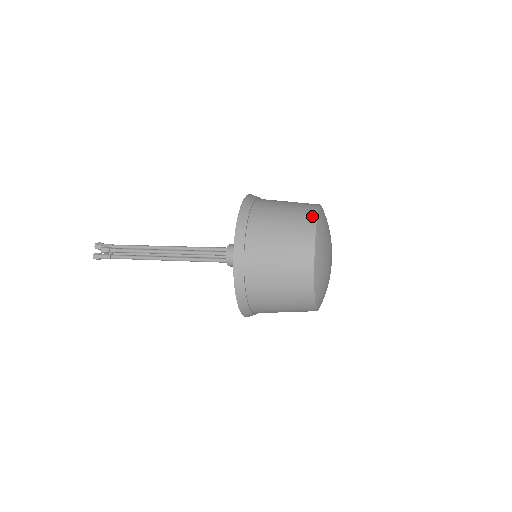
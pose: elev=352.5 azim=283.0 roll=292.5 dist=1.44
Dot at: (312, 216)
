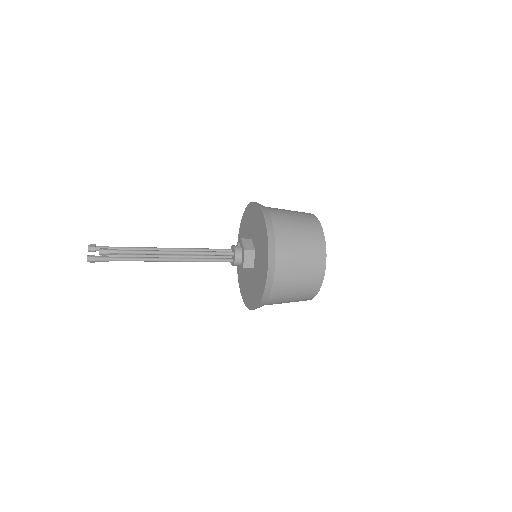
Dot at: (315, 220)
